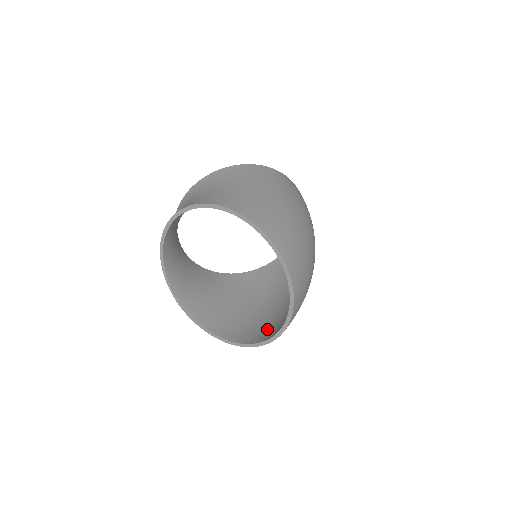
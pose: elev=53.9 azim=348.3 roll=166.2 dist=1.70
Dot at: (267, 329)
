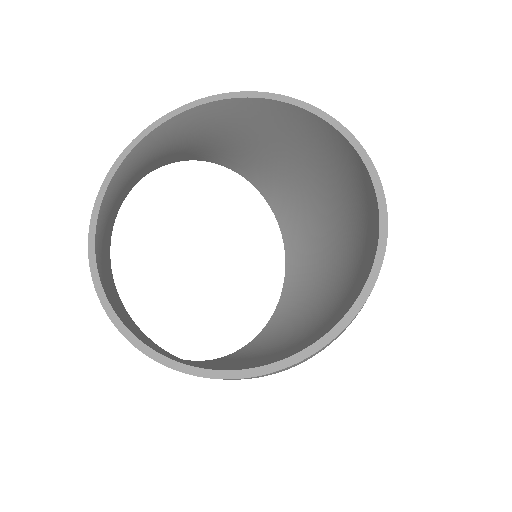
Dot at: occluded
